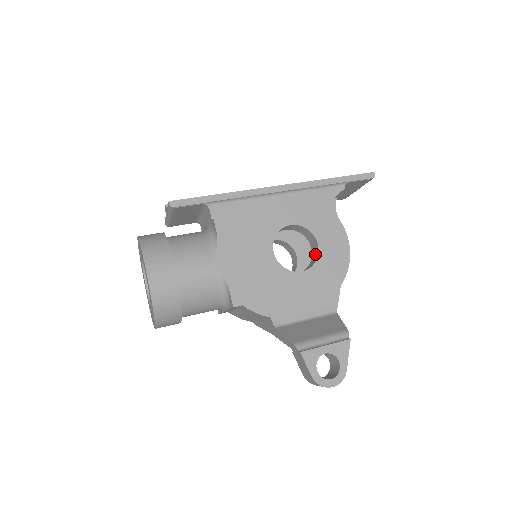
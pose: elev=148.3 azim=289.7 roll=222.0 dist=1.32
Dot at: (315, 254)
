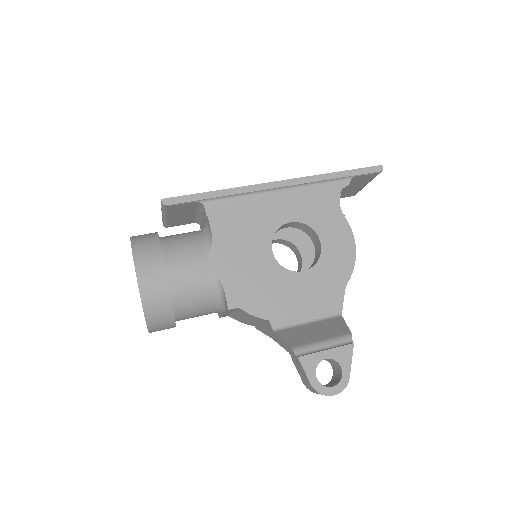
Dot at: (318, 253)
